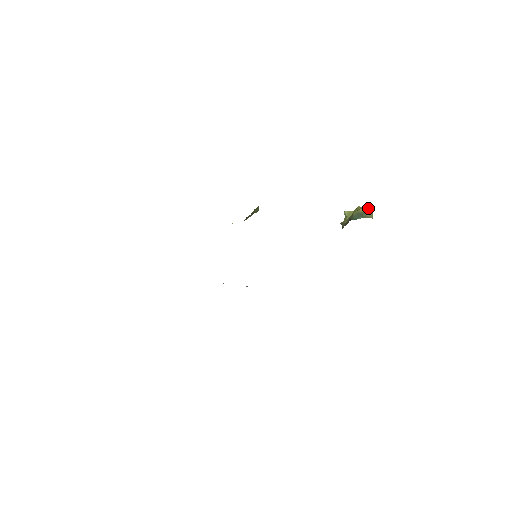
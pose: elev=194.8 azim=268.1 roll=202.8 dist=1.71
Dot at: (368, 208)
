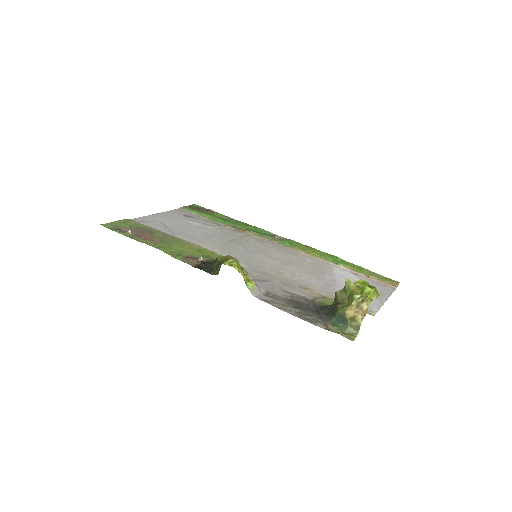
Dot at: (366, 306)
